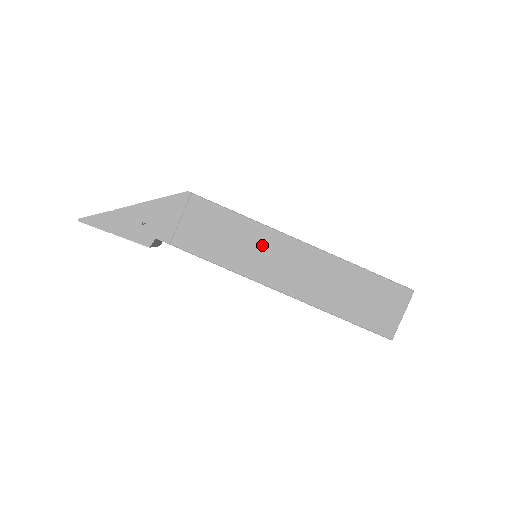
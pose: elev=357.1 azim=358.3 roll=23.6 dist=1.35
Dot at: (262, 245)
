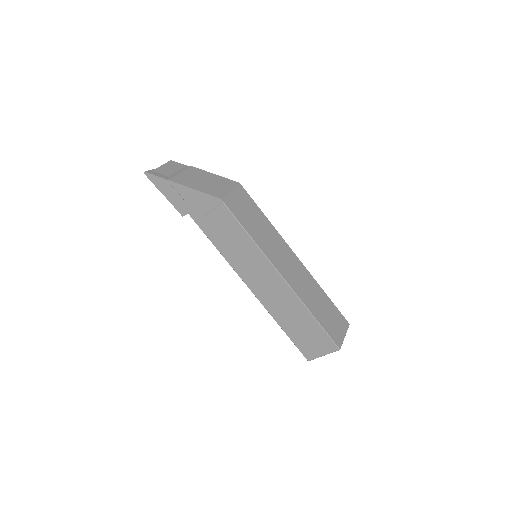
Dot at: (255, 262)
